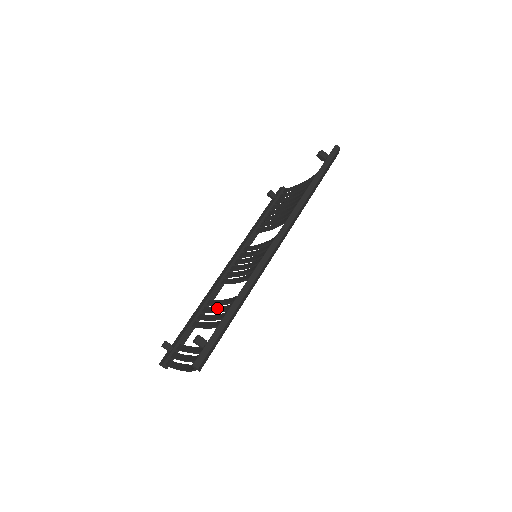
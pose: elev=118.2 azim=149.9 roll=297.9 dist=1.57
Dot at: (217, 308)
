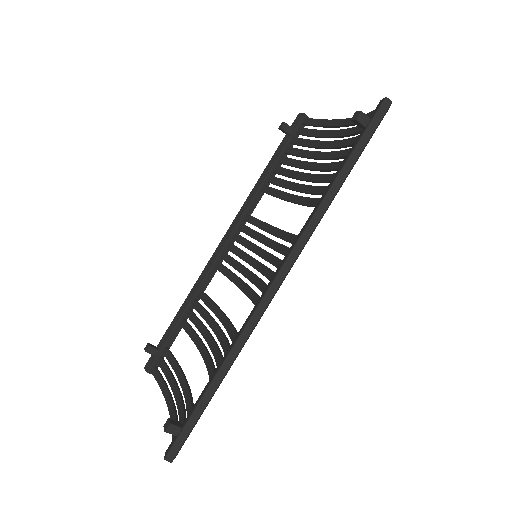
Dot at: (207, 316)
